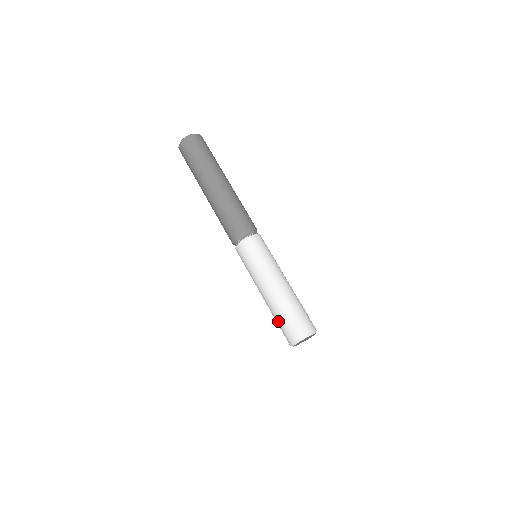
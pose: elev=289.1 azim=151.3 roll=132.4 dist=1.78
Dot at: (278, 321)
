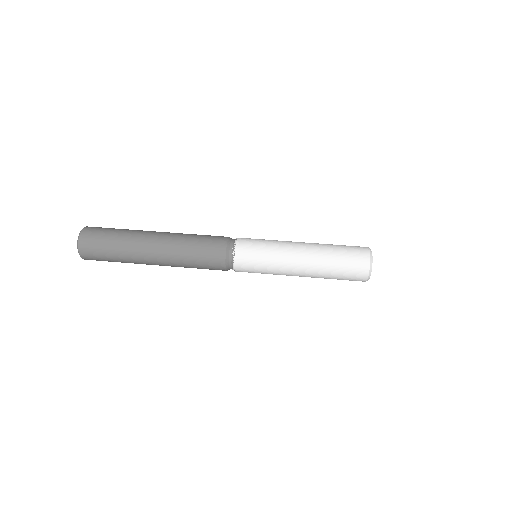
Dot at: occluded
